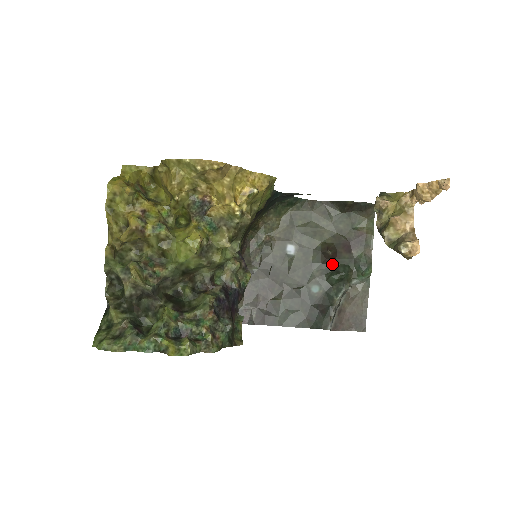
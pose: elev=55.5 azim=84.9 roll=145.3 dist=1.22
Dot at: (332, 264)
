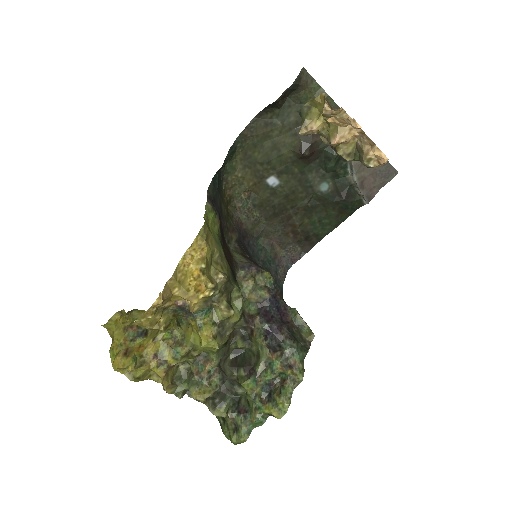
Dot at: (318, 156)
